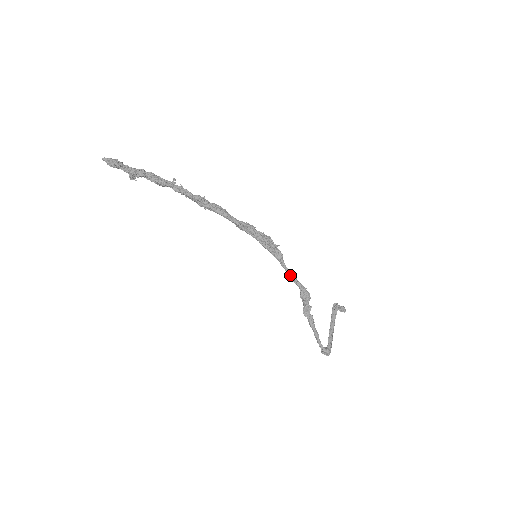
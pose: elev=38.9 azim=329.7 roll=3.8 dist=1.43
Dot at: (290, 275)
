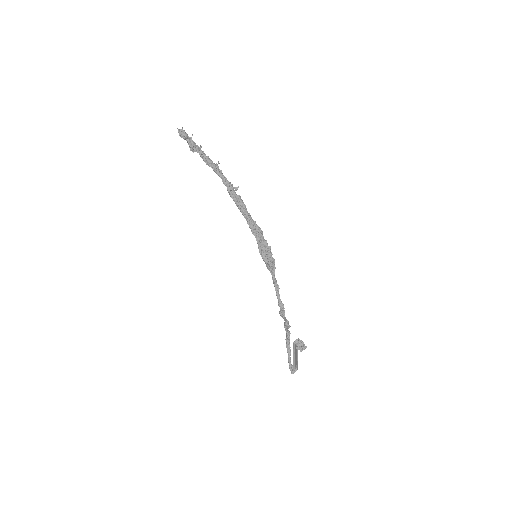
Dot at: (276, 289)
